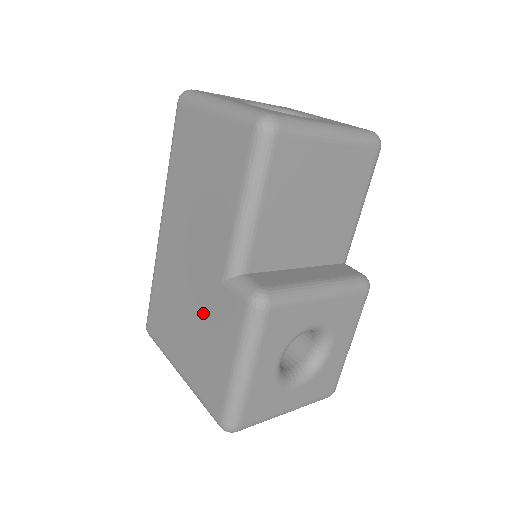
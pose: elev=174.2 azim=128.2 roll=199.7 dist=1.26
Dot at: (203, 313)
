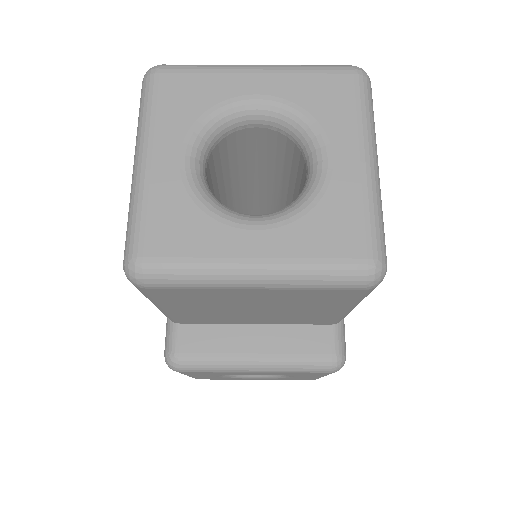
Dot at: occluded
